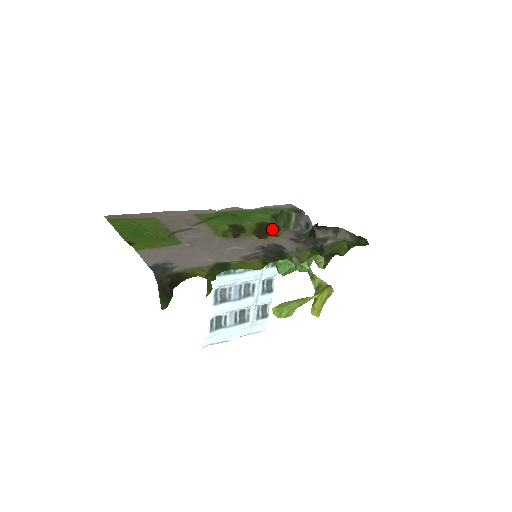
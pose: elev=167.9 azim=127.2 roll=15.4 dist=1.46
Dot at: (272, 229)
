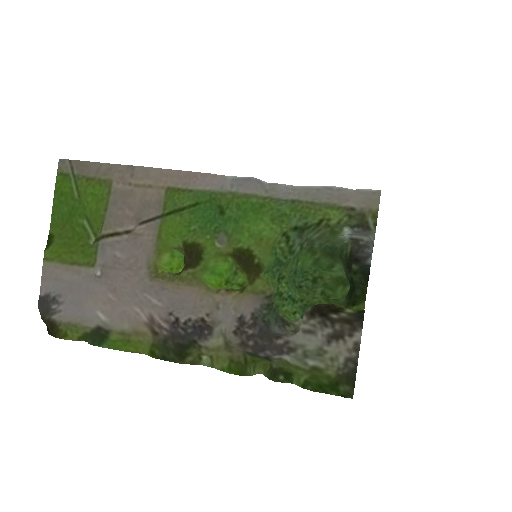
Dot at: (251, 269)
